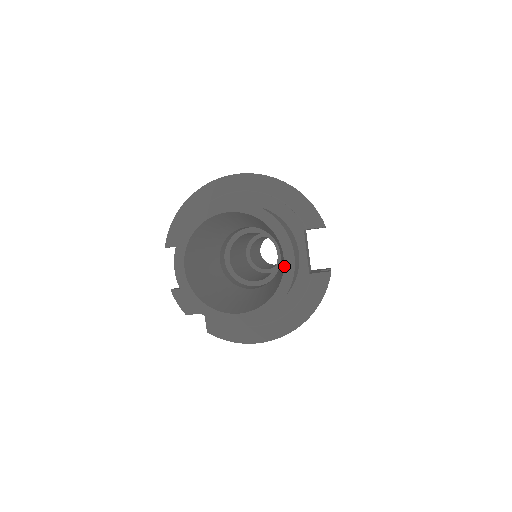
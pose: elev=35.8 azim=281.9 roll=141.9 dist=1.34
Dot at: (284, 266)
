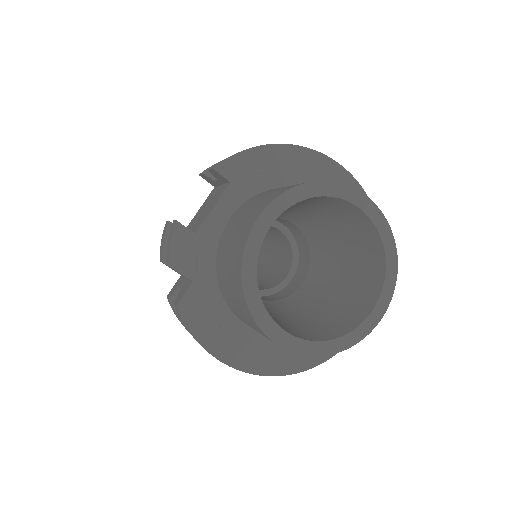
Dot at: (368, 317)
